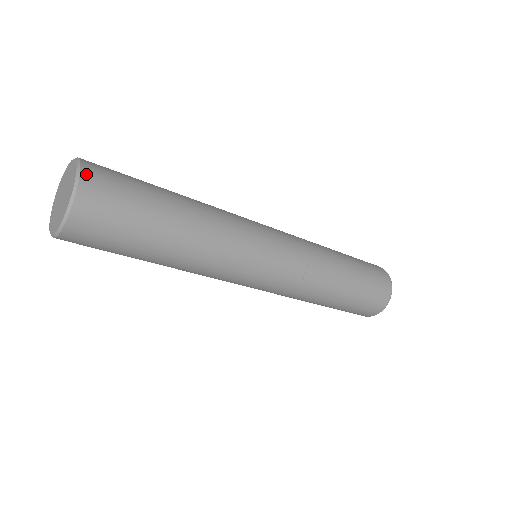
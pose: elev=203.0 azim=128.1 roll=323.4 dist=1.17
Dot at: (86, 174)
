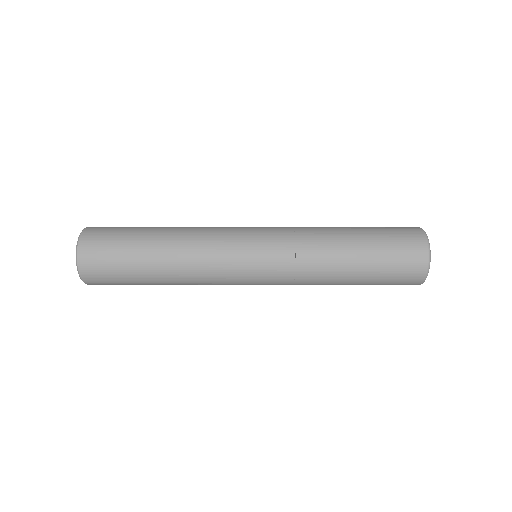
Dot at: (81, 260)
